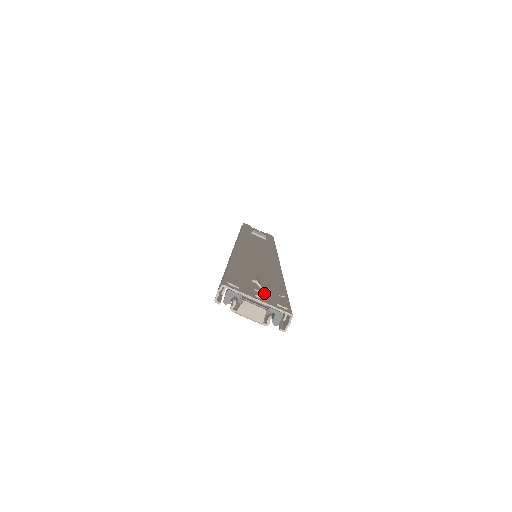
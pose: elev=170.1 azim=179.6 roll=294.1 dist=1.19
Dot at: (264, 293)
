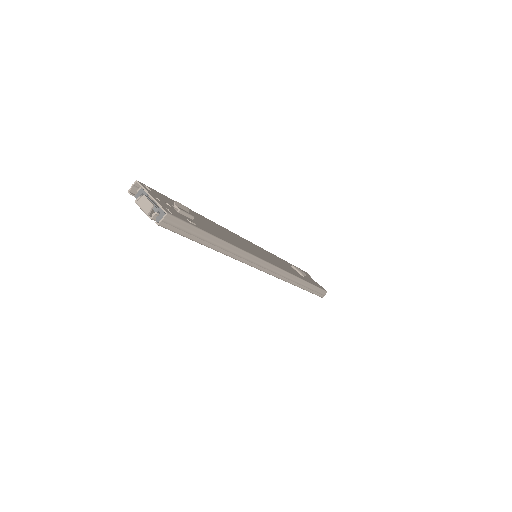
Dot at: (172, 208)
